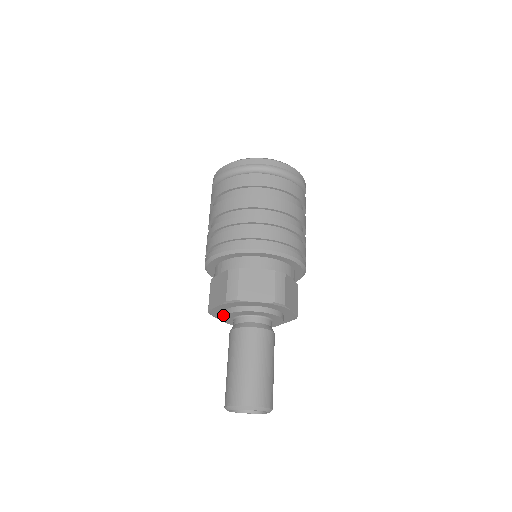
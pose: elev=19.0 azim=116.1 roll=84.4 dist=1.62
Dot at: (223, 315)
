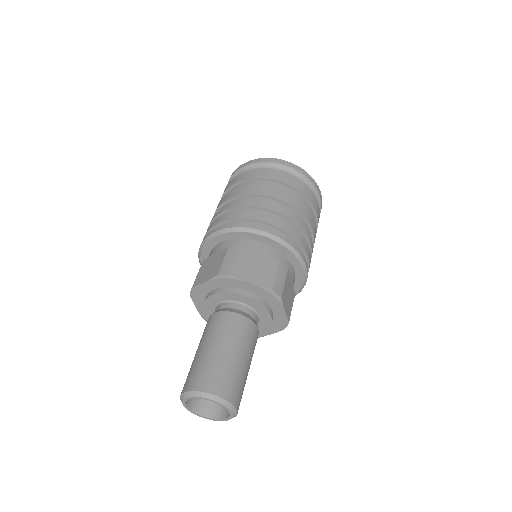
Dot at: (207, 297)
